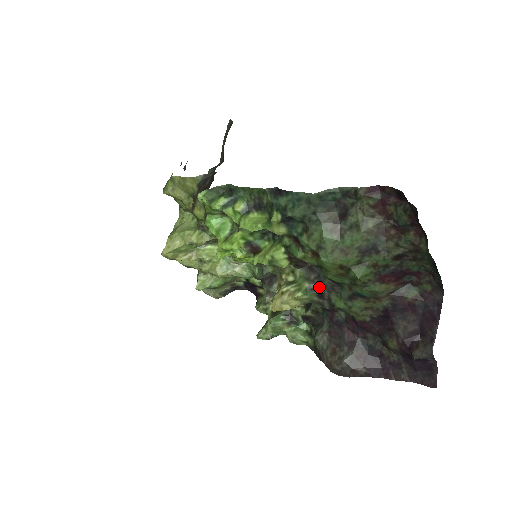
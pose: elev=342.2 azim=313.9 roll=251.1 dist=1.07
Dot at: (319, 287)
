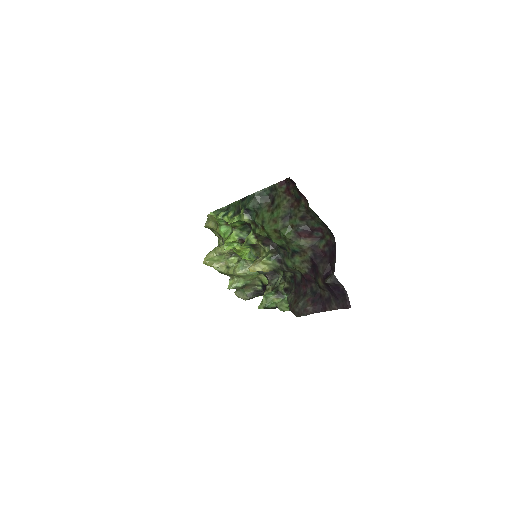
Dot at: (278, 256)
